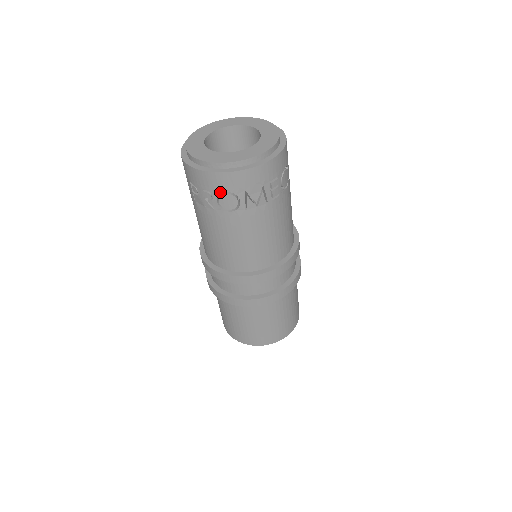
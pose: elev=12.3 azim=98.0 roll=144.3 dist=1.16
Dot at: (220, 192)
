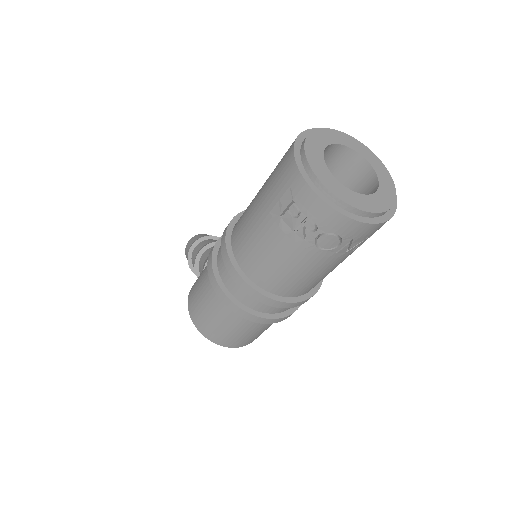
Dot at: (330, 231)
